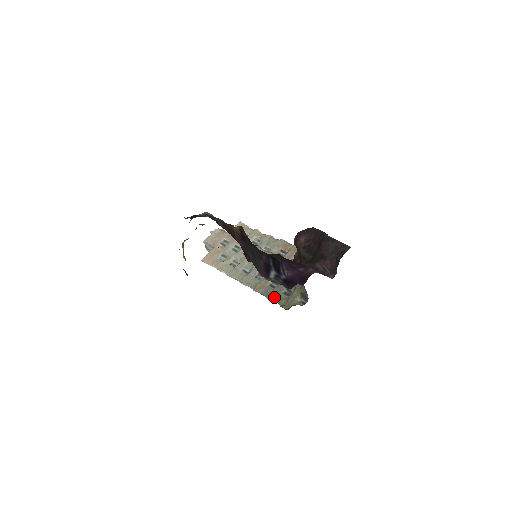
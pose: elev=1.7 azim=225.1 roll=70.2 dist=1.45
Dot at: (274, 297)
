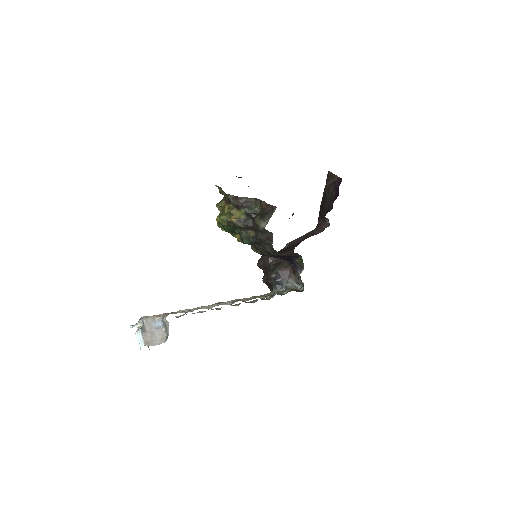
Dot at: (282, 291)
